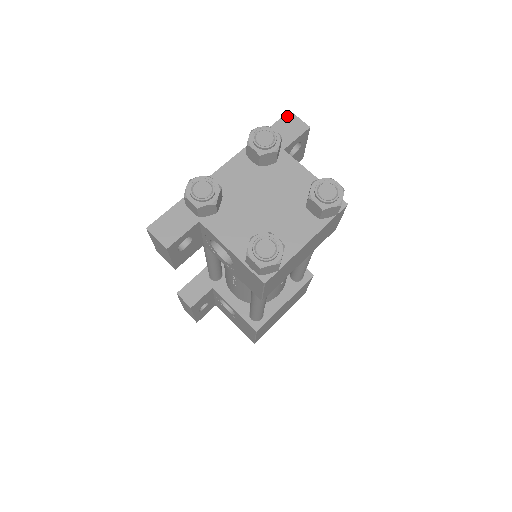
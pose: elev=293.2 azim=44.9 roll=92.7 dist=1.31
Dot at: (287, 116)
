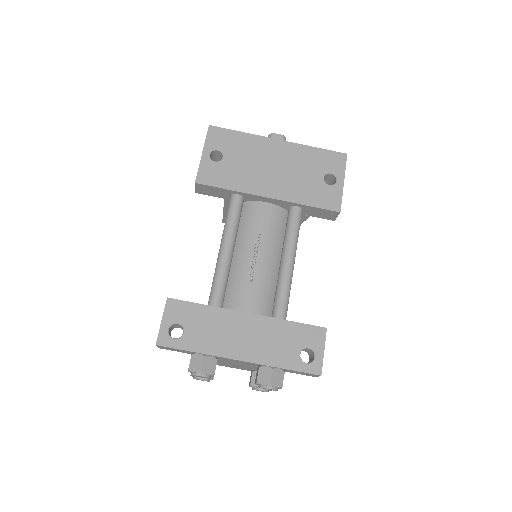
Dot at: (315, 375)
